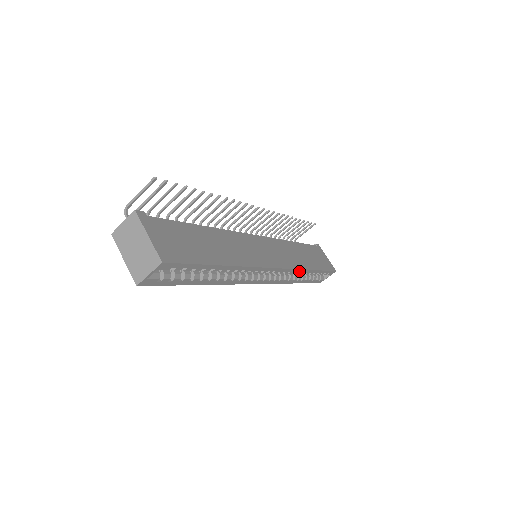
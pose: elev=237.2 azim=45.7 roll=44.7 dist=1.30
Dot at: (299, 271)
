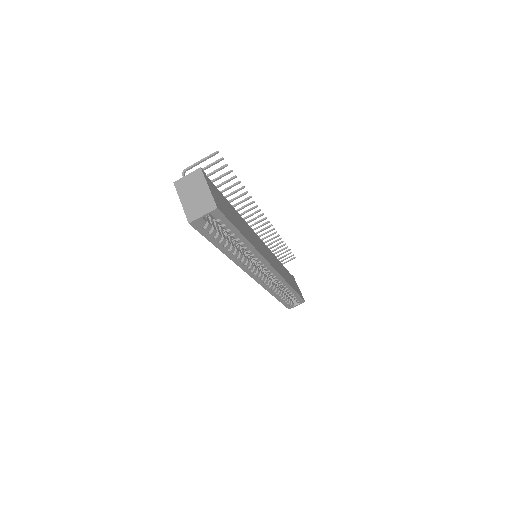
Dot at: (284, 283)
